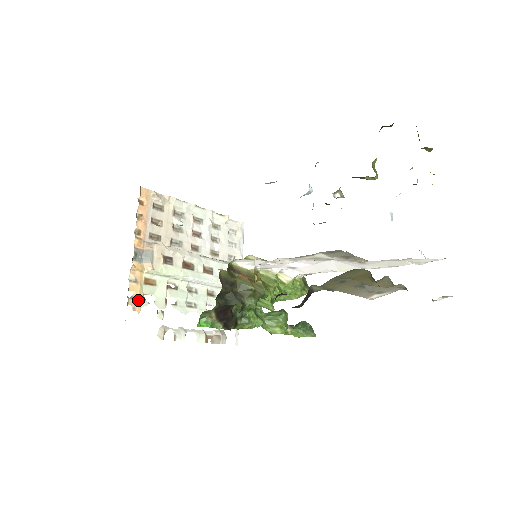
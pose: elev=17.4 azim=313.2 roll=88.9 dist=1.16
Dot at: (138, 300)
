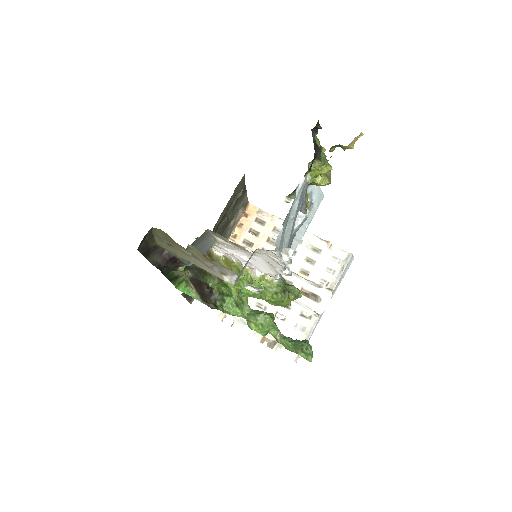
Dot at: occluded
